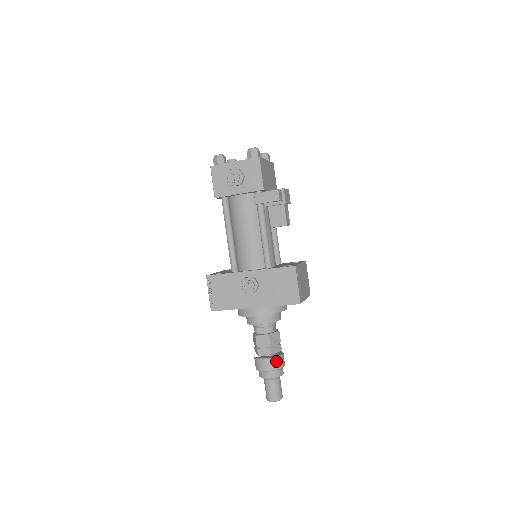
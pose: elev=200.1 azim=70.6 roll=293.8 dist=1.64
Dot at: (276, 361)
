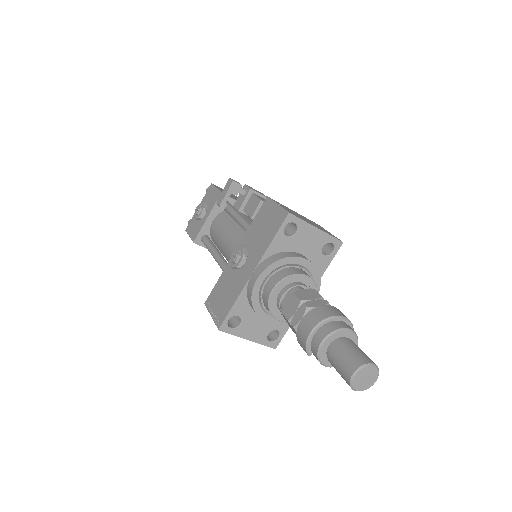
Dot at: (319, 311)
